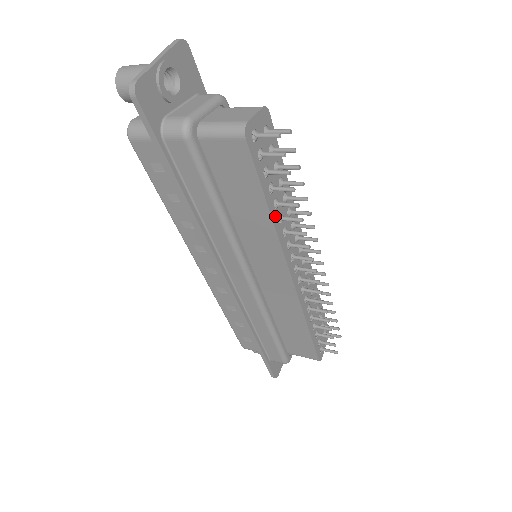
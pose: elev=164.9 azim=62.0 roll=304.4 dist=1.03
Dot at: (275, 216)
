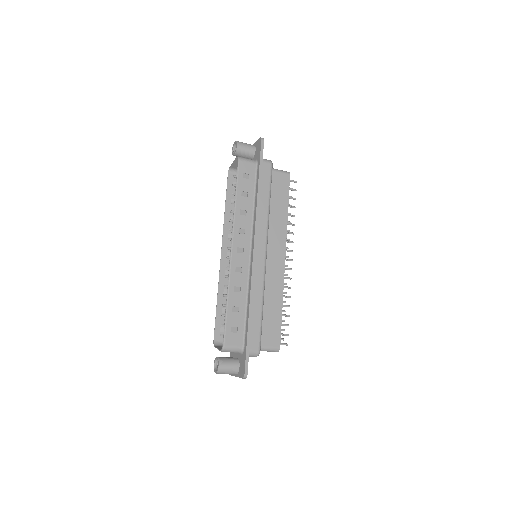
Dot at: (286, 218)
